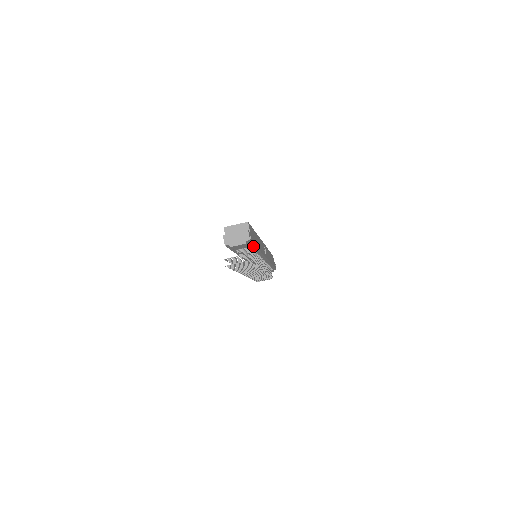
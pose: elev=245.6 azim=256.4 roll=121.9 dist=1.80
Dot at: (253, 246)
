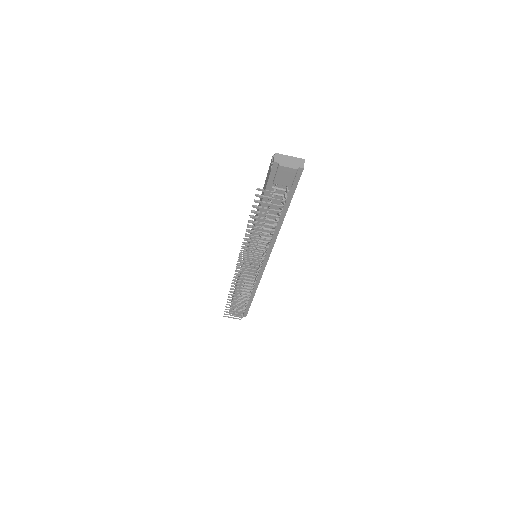
Dot at: (289, 198)
